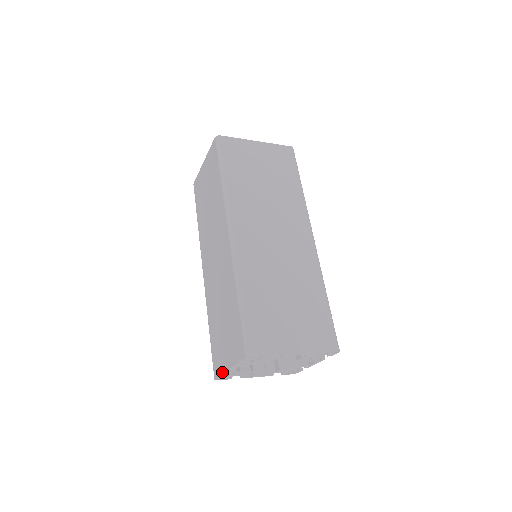
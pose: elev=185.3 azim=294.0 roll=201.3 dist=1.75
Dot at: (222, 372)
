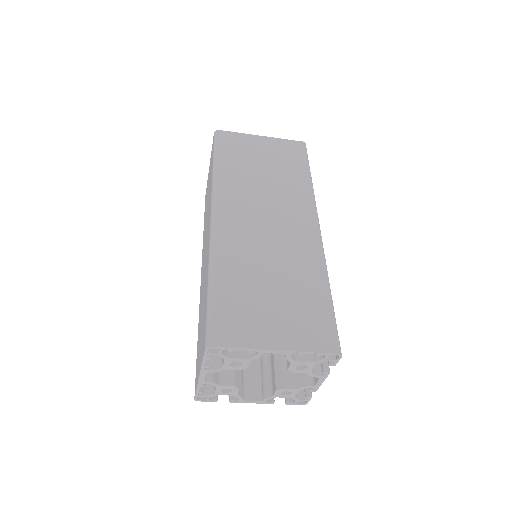
Dot at: (197, 384)
